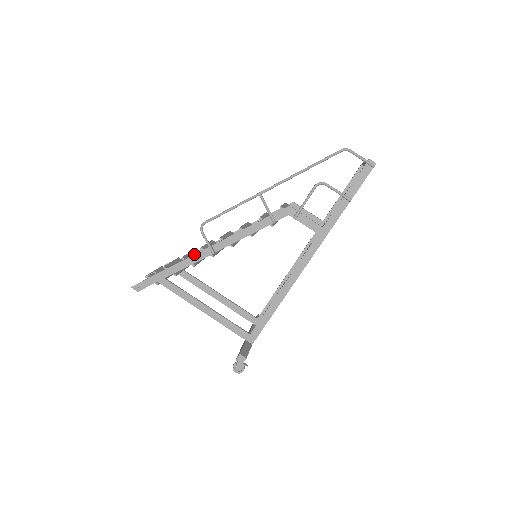
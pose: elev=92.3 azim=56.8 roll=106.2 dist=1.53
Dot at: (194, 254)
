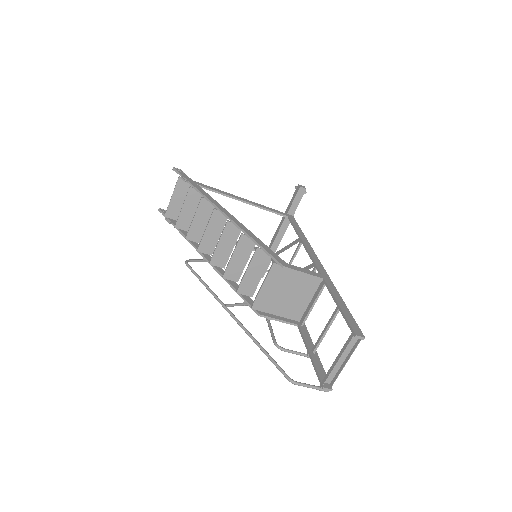
Dot at: occluded
